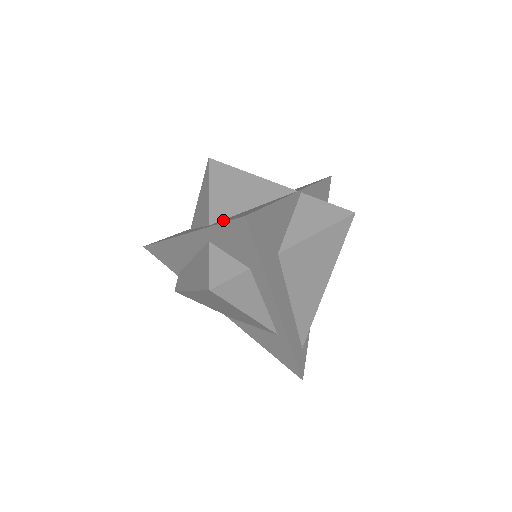
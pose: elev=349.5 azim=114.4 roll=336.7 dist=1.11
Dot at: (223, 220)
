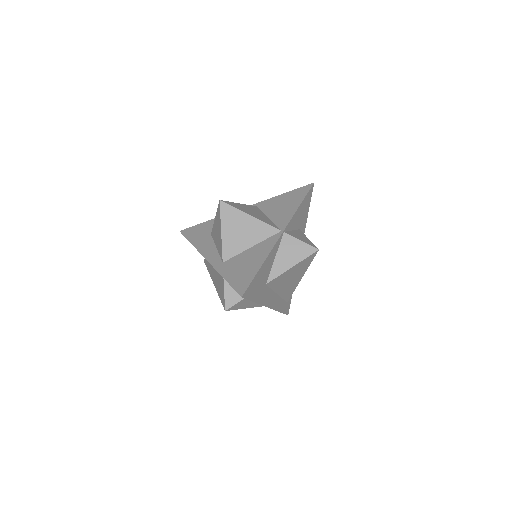
Dot at: (231, 265)
